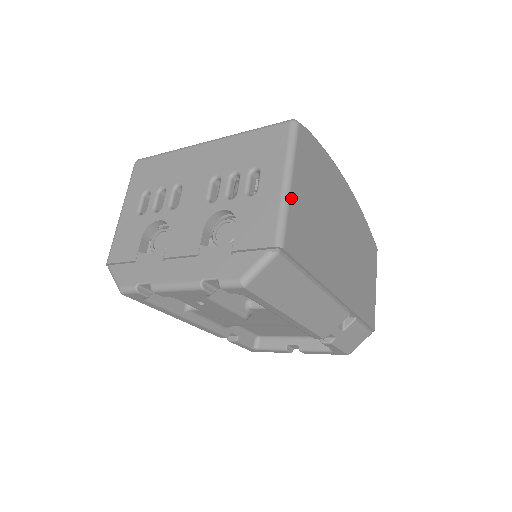
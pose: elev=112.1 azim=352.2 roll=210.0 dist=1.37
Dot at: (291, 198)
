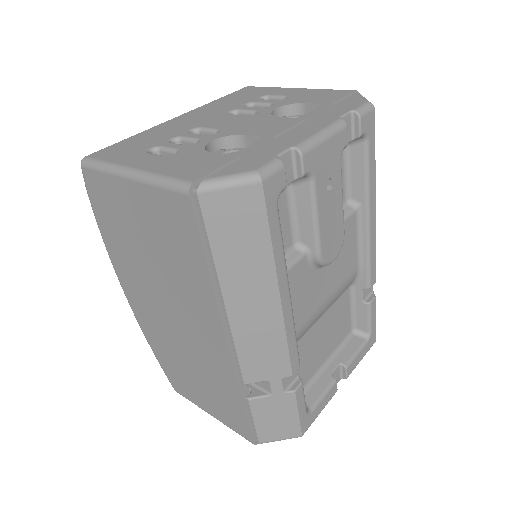
Dot at: occluded
